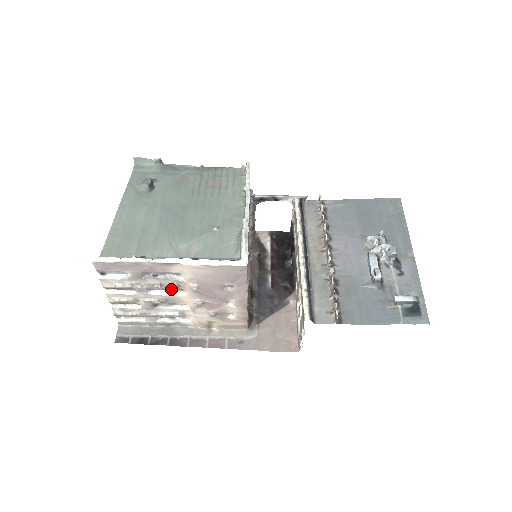
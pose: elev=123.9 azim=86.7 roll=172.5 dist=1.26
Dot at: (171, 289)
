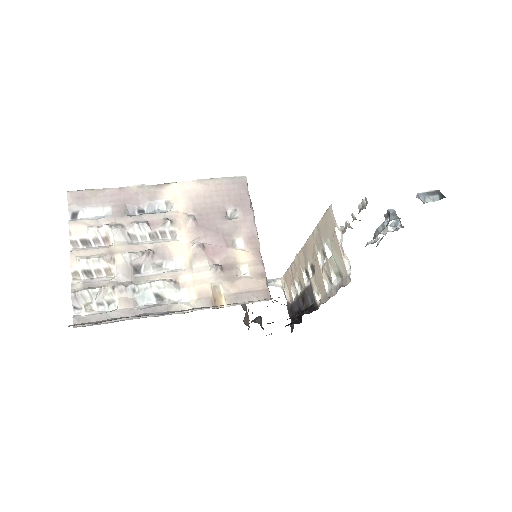
Dot at: (160, 234)
